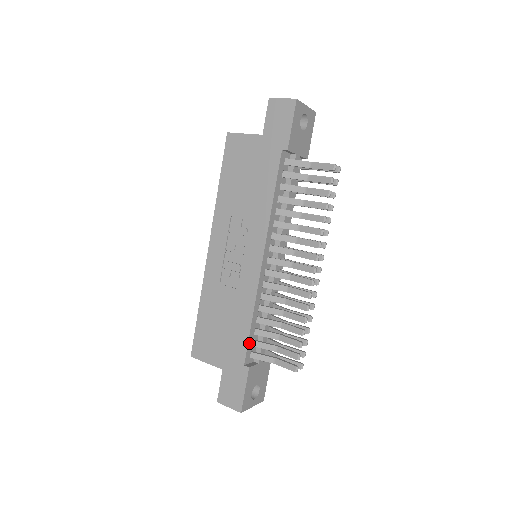
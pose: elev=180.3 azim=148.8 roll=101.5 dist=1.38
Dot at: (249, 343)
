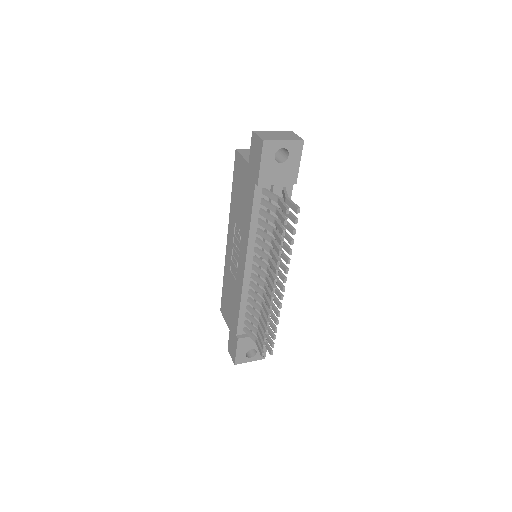
Dot at: (240, 322)
